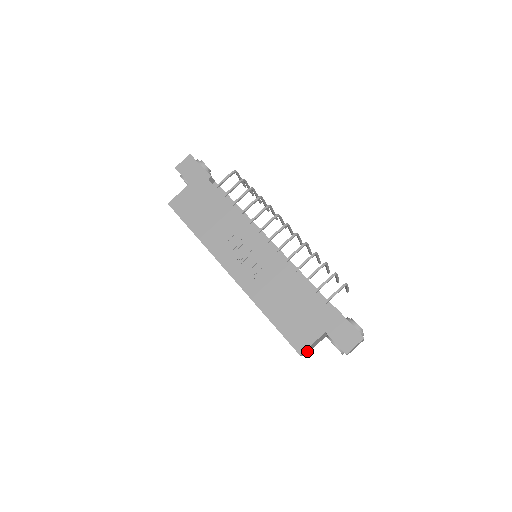
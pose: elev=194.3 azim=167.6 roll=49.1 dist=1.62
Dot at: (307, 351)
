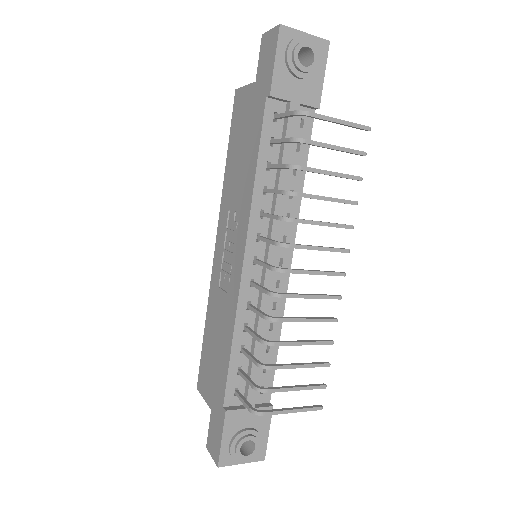
Dot at: occluded
